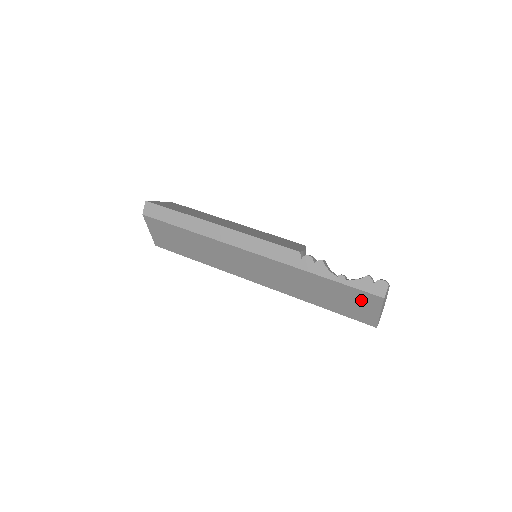
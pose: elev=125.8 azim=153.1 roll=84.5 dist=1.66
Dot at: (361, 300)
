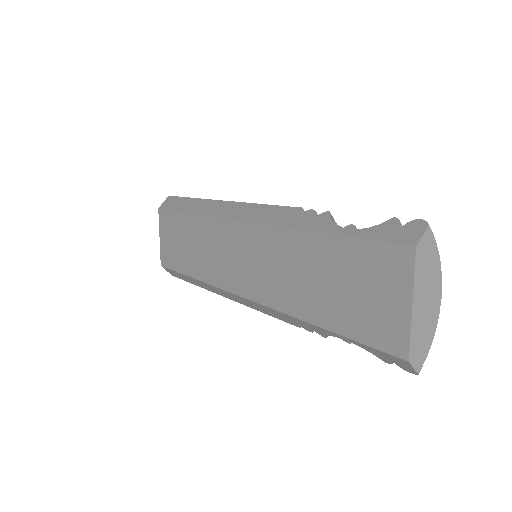
Dot at: (378, 273)
